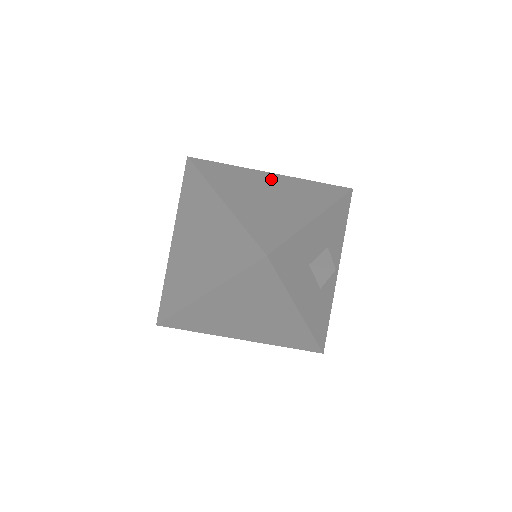
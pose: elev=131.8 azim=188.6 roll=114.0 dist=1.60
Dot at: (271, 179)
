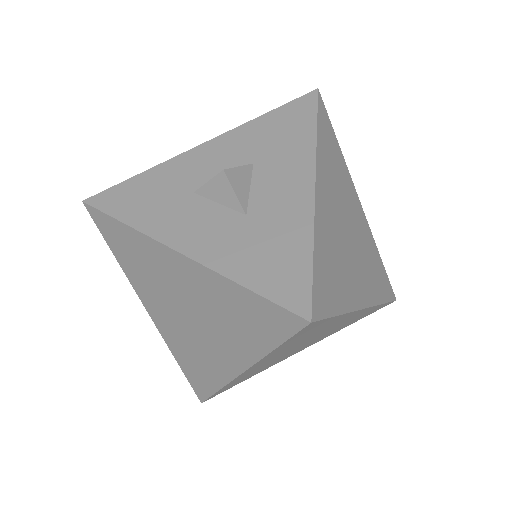
Dot at: occluded
